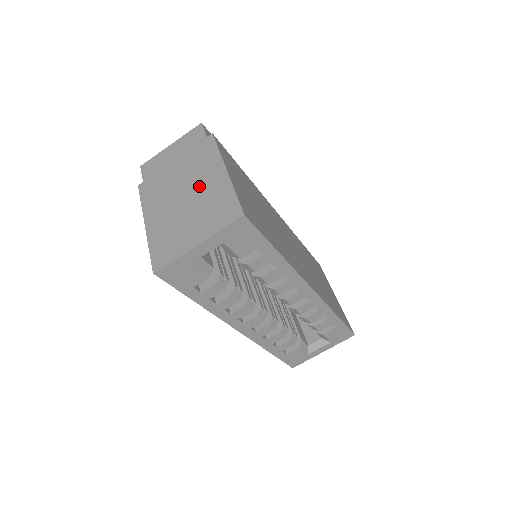
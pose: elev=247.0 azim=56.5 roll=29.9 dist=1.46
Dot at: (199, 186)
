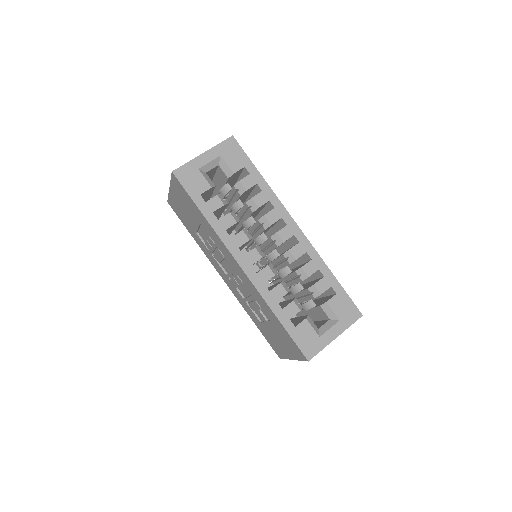
Dot at: occluded
